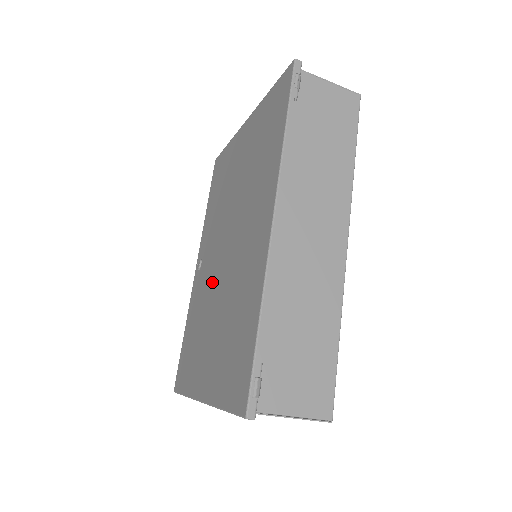
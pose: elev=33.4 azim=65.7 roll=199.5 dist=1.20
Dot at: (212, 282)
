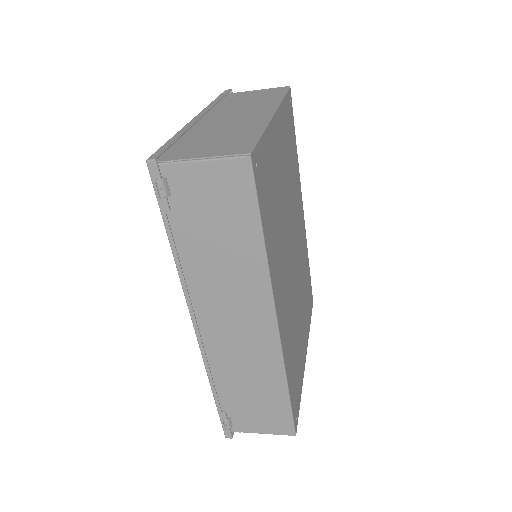
Dot at: occluded
